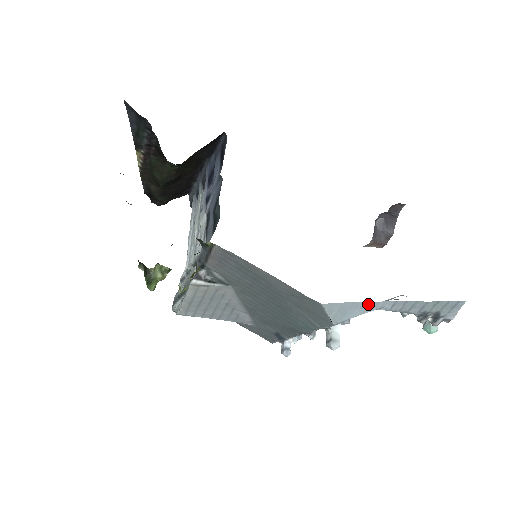
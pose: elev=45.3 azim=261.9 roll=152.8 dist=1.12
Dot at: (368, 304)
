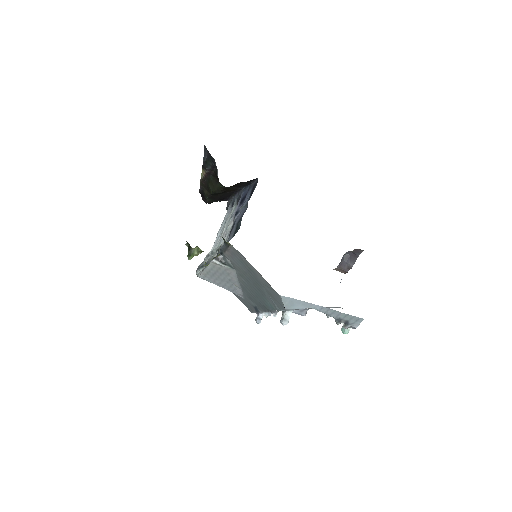
Dot at: (307, 303)
